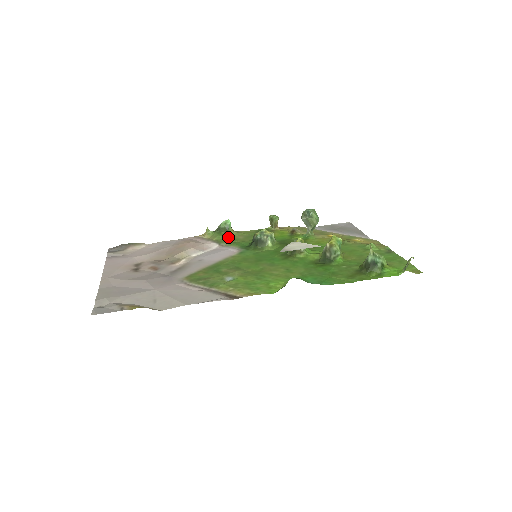
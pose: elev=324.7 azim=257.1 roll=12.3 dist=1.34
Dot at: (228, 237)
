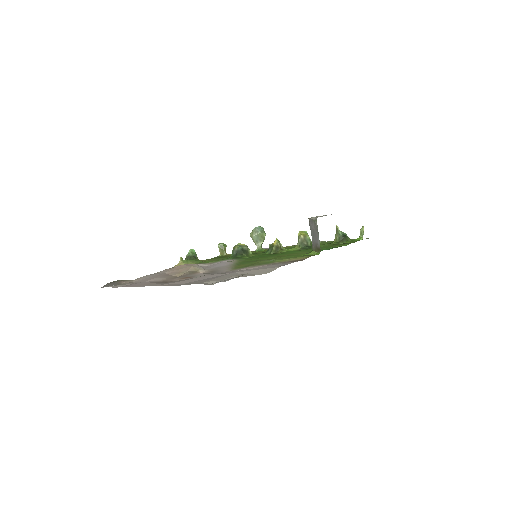
Dot at: (202, 261)
